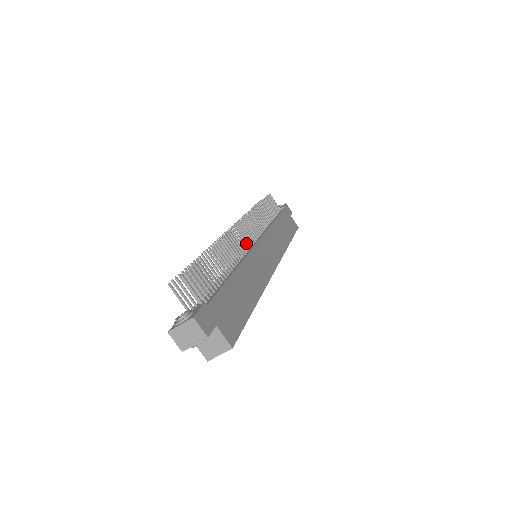
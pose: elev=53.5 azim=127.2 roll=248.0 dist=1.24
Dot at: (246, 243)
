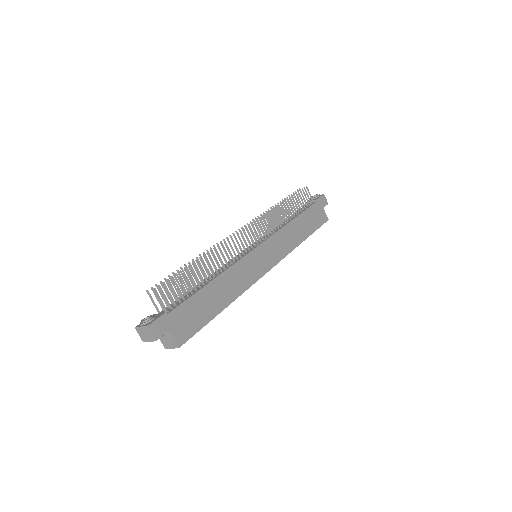
Dot at: (244, 248)
